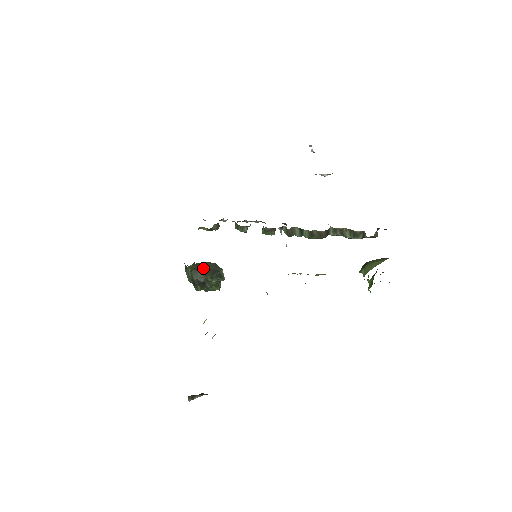
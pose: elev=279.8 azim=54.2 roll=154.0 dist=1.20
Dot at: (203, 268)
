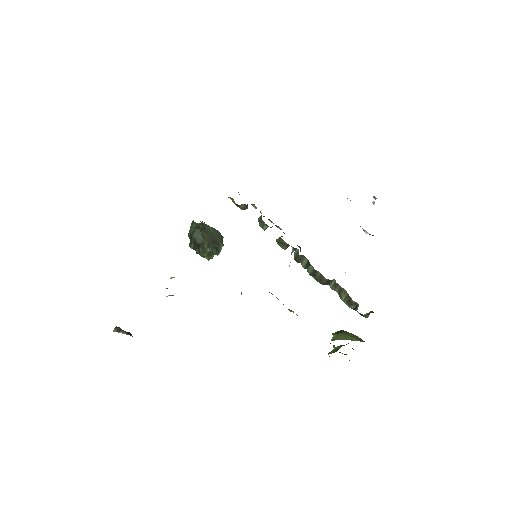
Dot at: (208, 232)
